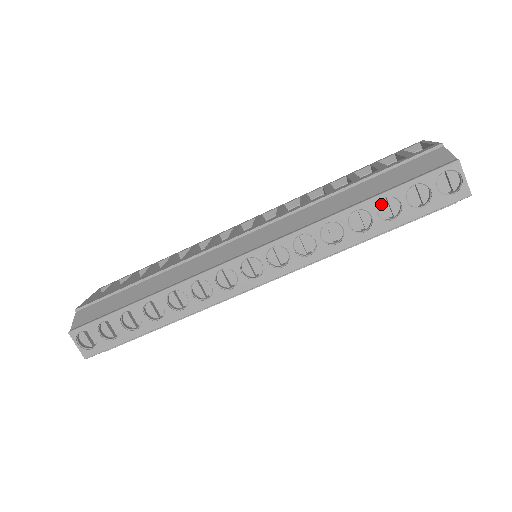
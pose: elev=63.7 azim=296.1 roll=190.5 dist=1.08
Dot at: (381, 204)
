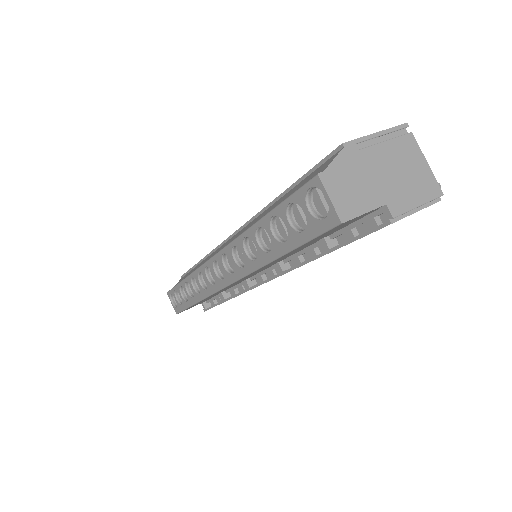
Dot at: (279, 222)
